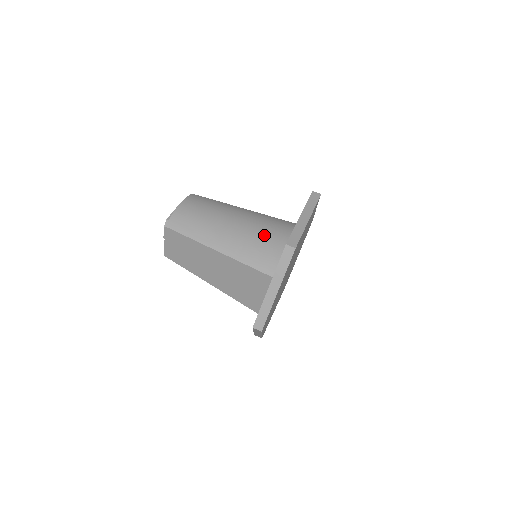
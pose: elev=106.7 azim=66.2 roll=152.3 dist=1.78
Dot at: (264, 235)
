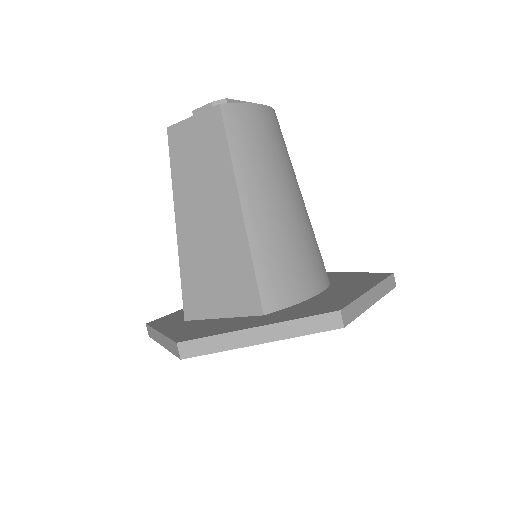
Dot at: (302, 254)
